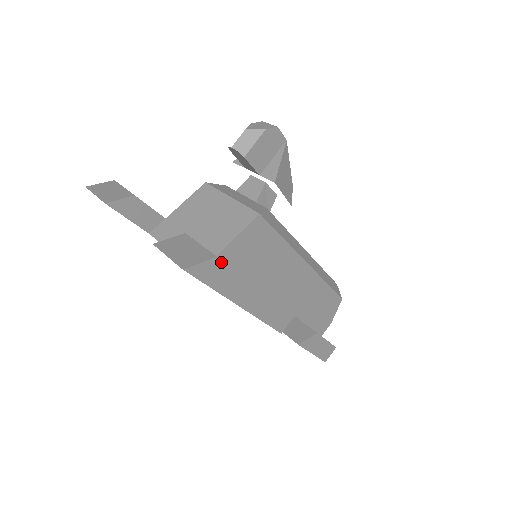
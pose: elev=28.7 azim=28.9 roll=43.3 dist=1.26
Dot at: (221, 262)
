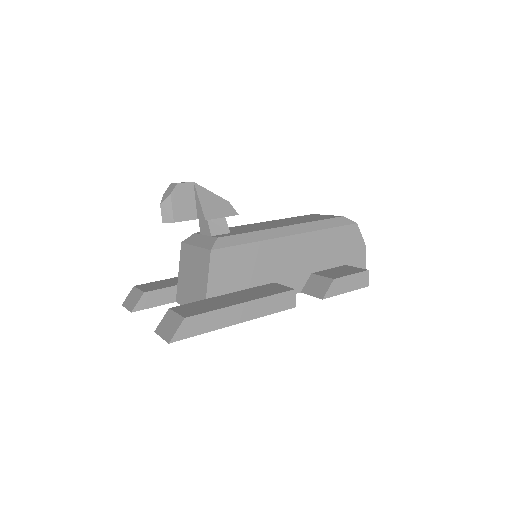
Dot at: (191, 317)
